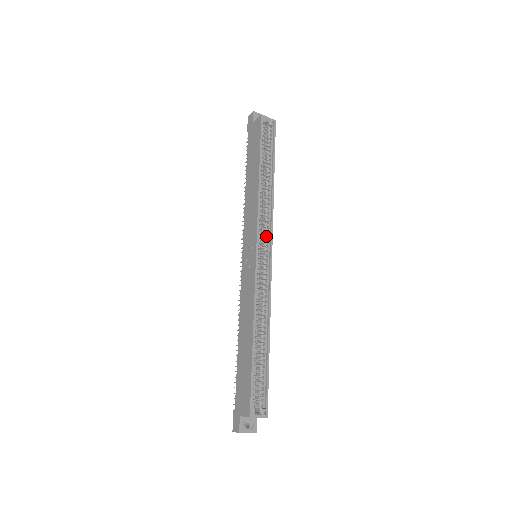
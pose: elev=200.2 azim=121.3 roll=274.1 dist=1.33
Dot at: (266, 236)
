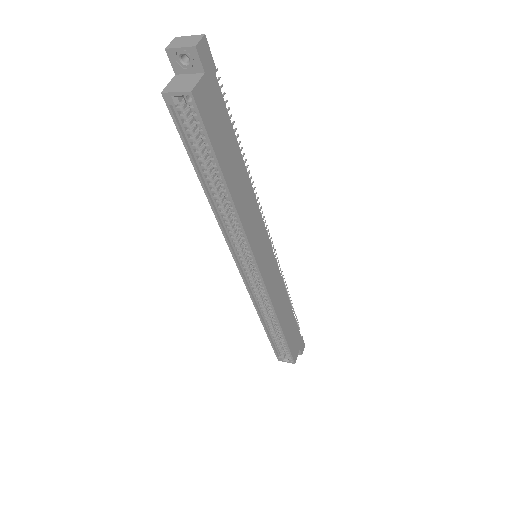
Dot at: (249, 253)
